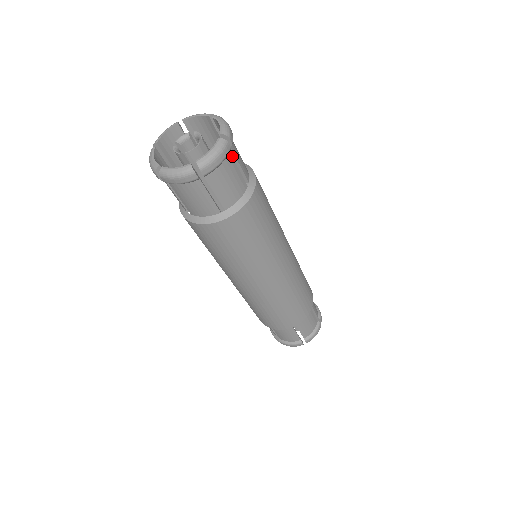
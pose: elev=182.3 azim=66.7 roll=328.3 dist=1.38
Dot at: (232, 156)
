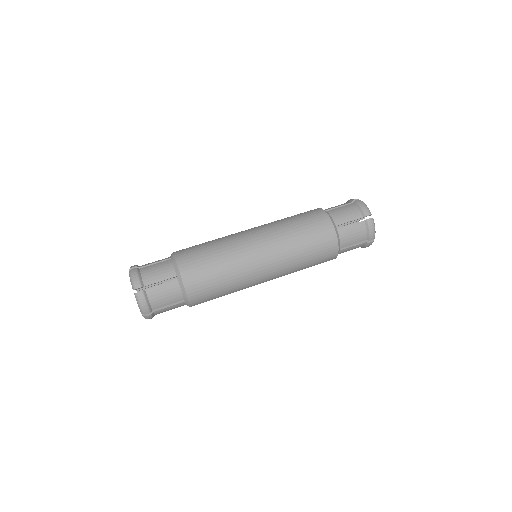
Dot at: occluded
